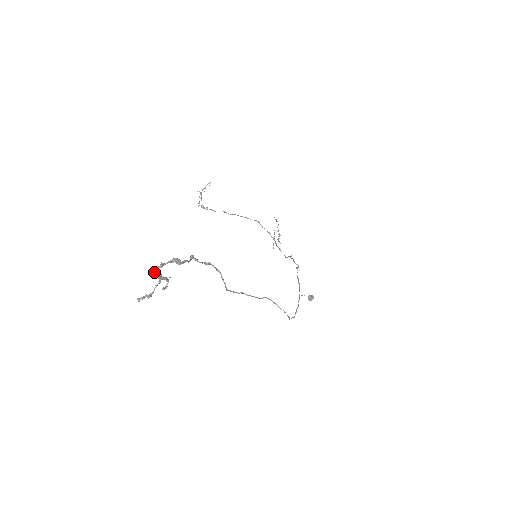
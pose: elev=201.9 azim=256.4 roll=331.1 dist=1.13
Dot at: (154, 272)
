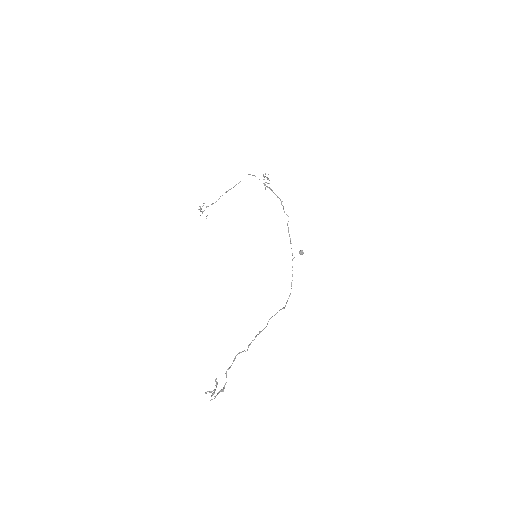
Dot at: (211, 396)
